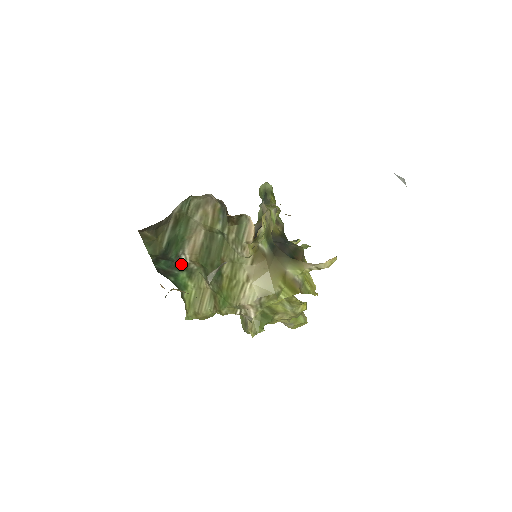
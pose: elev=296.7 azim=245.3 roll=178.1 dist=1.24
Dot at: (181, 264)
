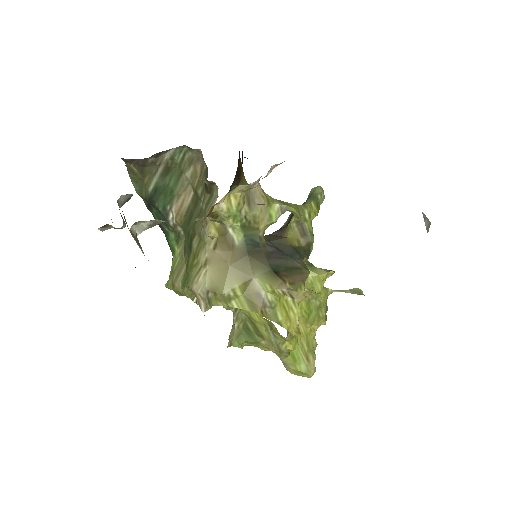
Dot at: (169, 221)
